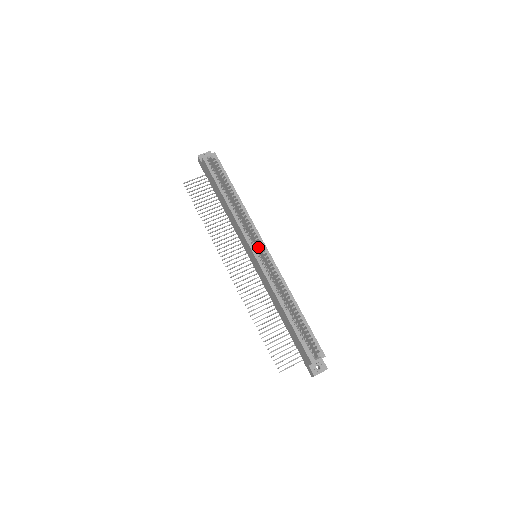
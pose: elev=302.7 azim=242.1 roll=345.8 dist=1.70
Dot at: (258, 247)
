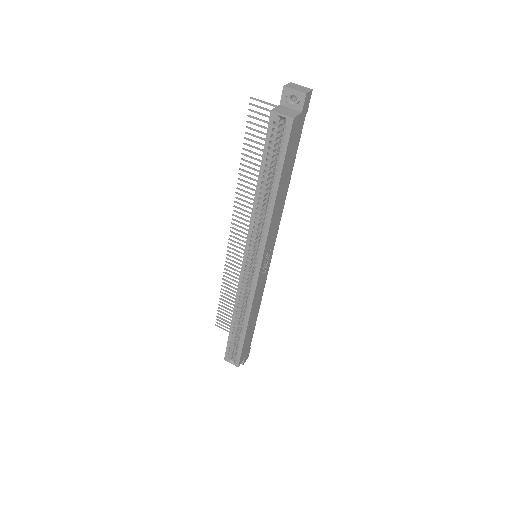
Dot at: occluded
